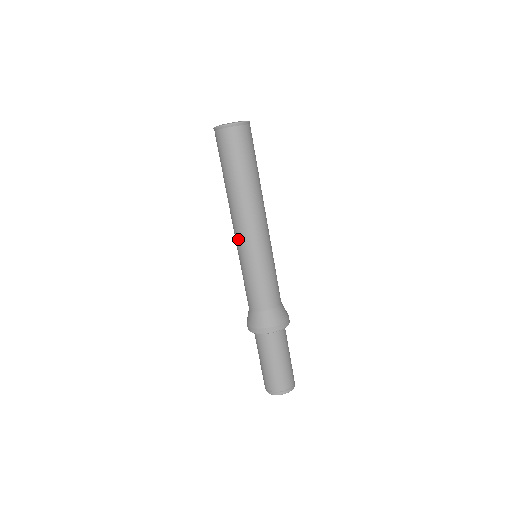
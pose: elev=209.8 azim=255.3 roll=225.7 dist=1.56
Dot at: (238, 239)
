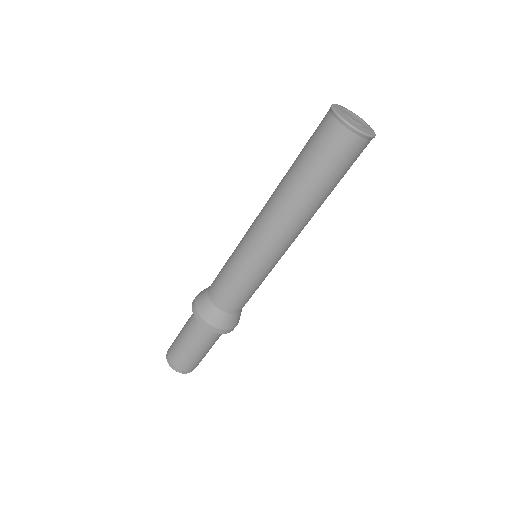
Dot at: (267, 248)
